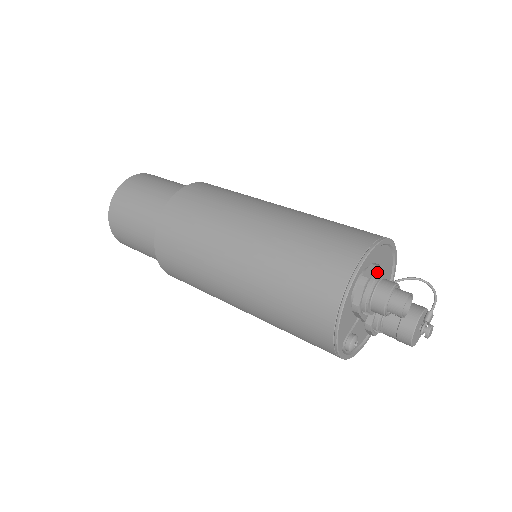
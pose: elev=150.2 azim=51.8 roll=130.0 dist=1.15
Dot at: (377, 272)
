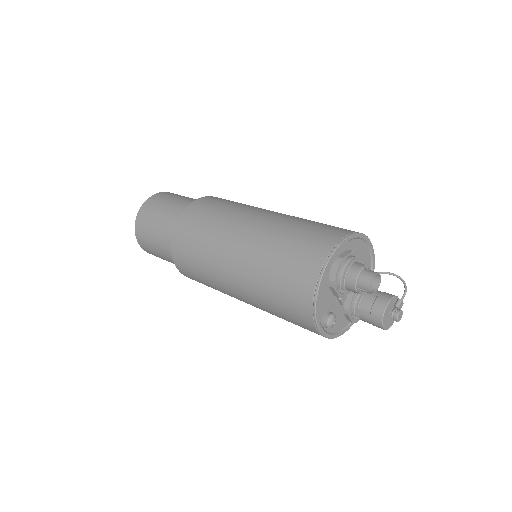
Dot at: (351, 256)
